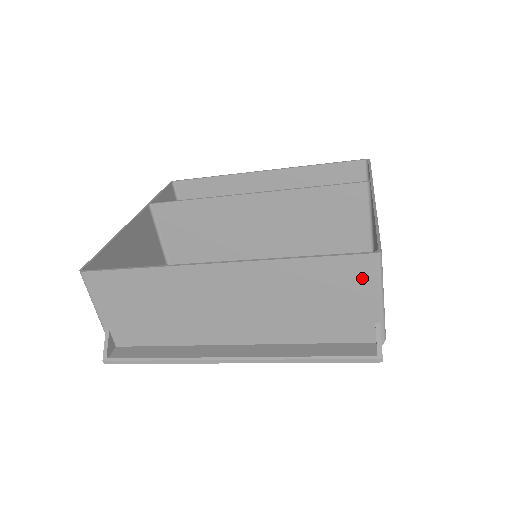
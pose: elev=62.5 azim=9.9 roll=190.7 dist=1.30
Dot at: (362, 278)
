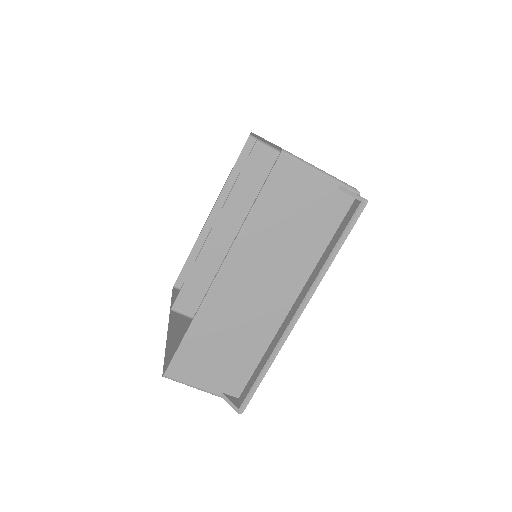
Dot at: (294, 175)
